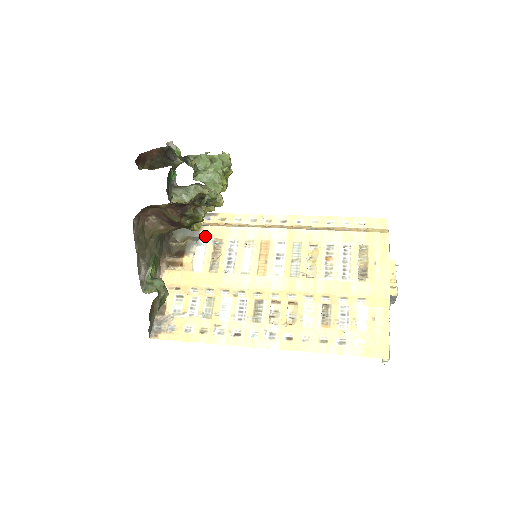
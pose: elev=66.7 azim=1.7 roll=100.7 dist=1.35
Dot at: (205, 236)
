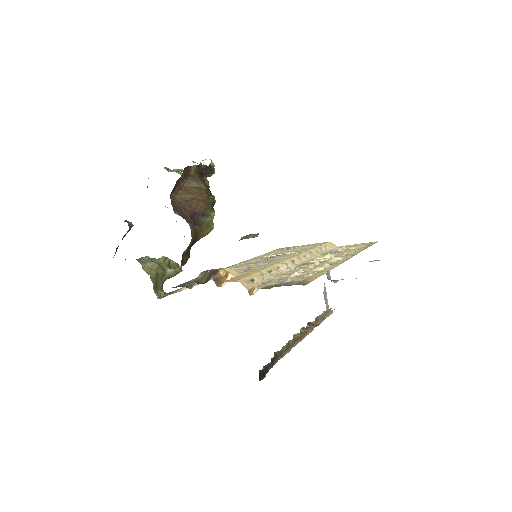
Dot at: occluded
